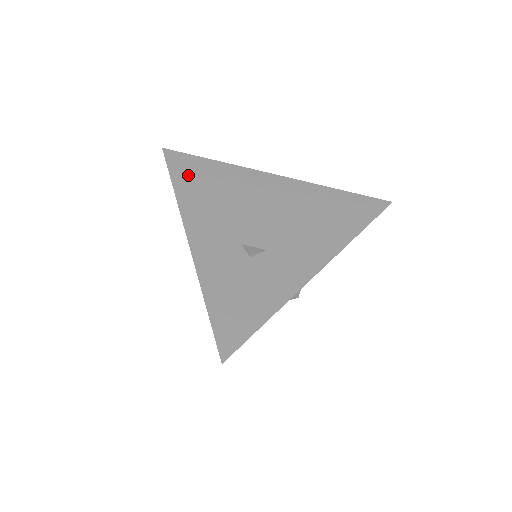
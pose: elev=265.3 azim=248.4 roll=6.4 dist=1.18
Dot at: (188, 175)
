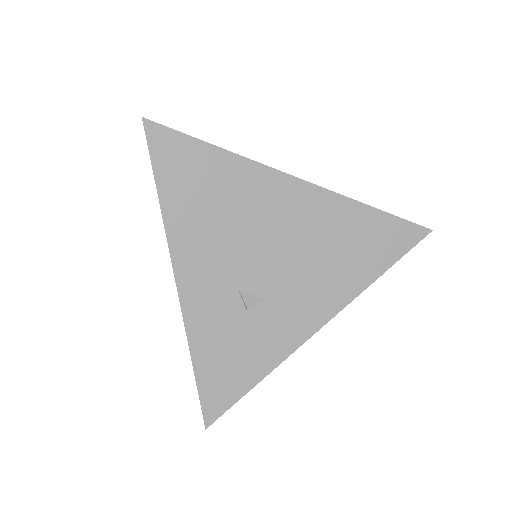
Dot at: (178, 175)
